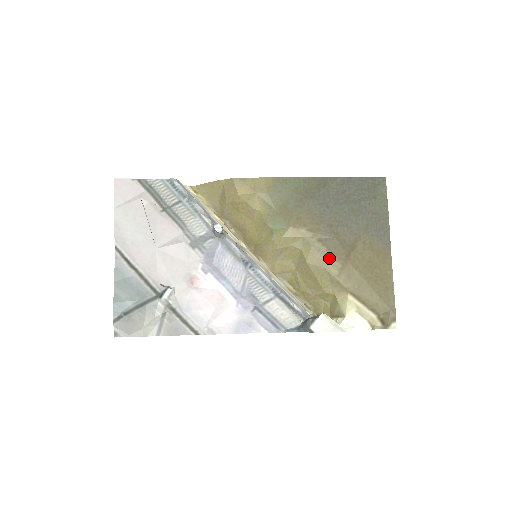
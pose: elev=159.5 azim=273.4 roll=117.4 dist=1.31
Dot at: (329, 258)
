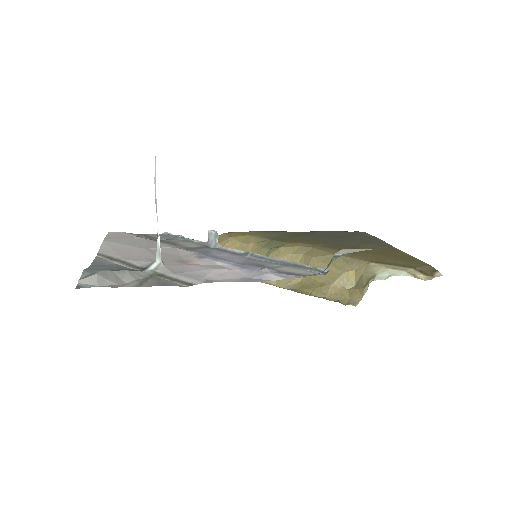
Dot at: (335, 251)
